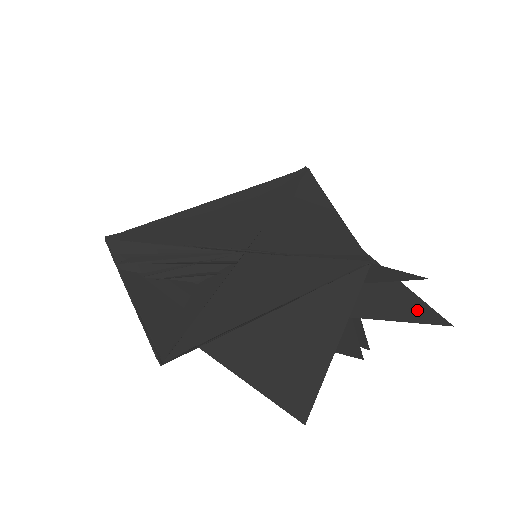
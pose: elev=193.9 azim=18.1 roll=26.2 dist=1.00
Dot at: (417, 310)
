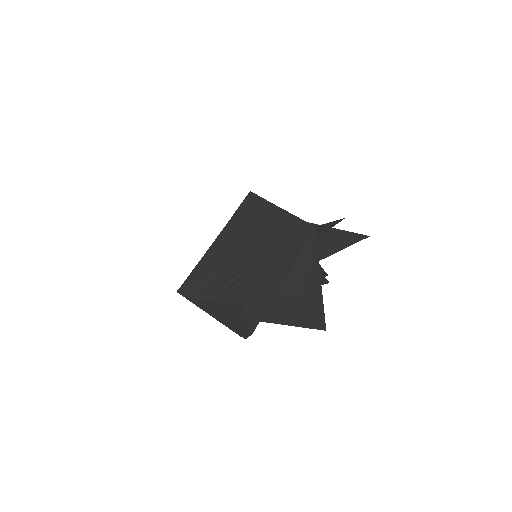
Dot at: (348, 238)
